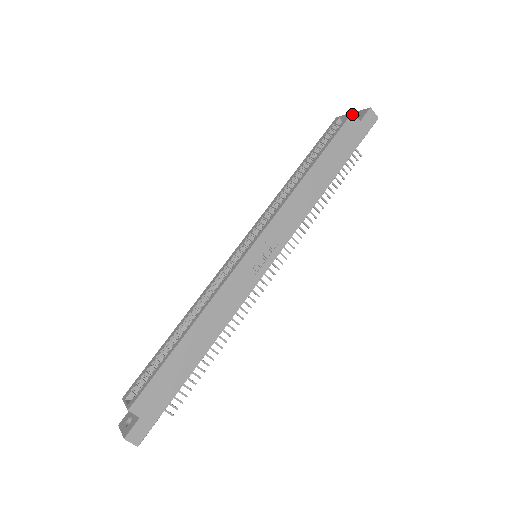
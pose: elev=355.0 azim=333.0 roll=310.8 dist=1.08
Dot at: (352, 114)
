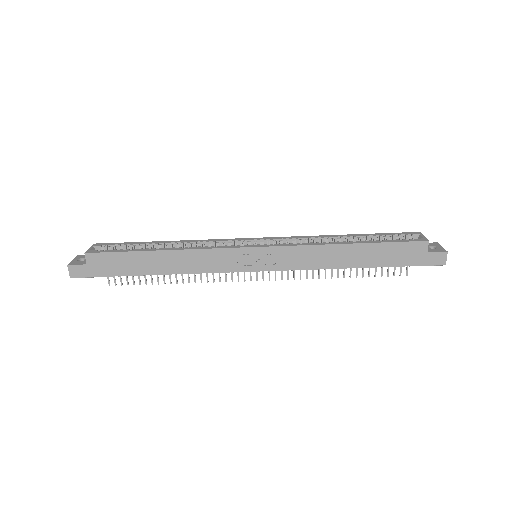
Dot at: (427, 241)
